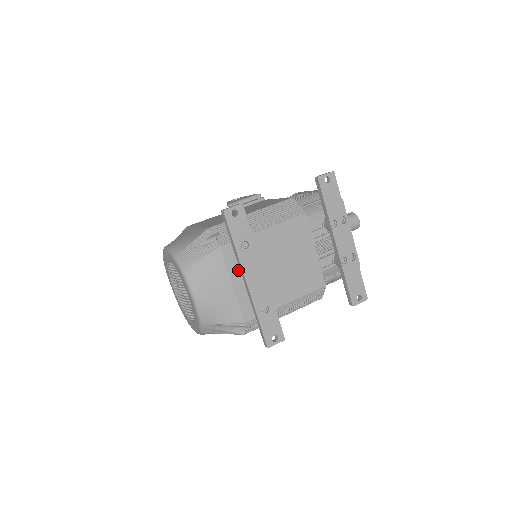
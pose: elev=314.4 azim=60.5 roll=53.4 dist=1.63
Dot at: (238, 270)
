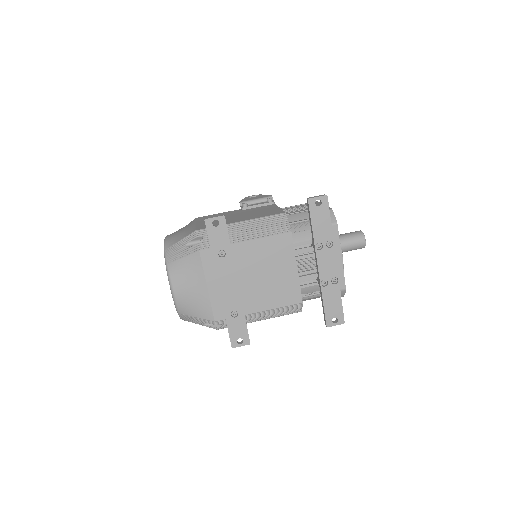
Dot at: (214, 274)
